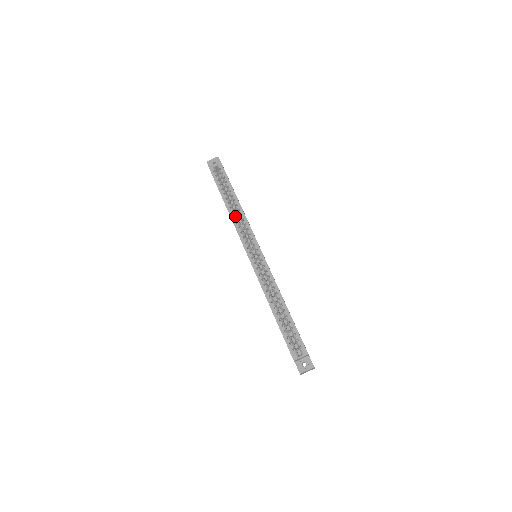
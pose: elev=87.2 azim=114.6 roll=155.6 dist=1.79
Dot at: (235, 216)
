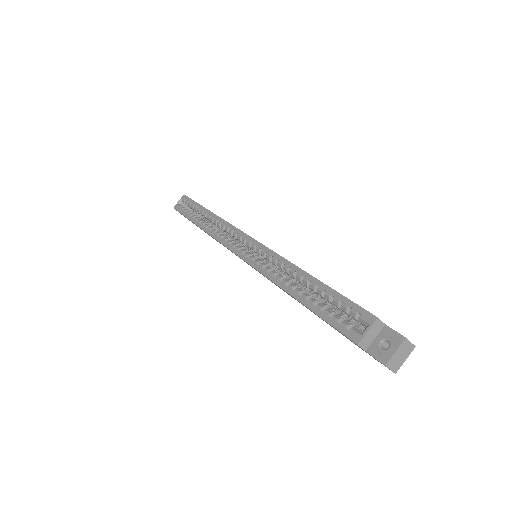
Dot at: (211, 228)
